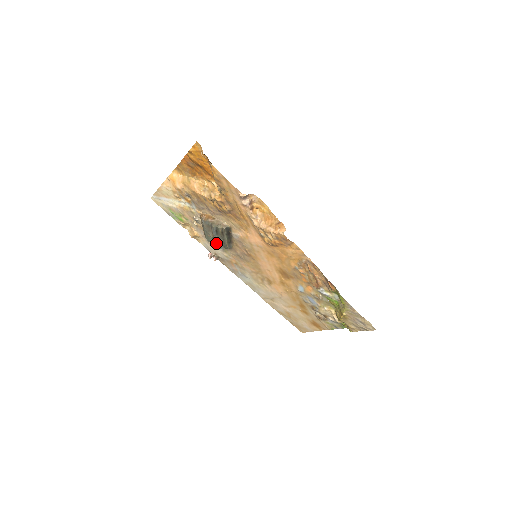
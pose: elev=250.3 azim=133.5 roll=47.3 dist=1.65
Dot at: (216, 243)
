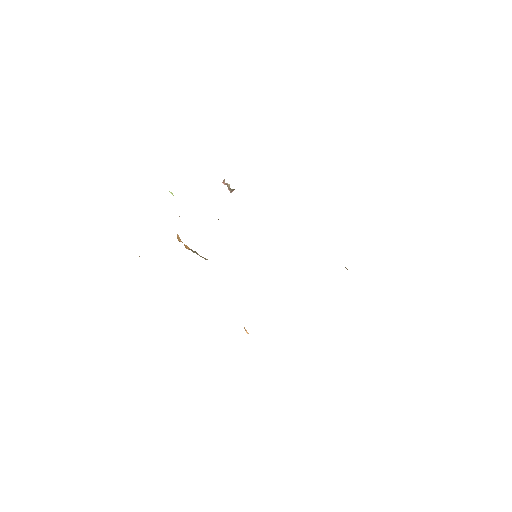
Dot at: occluded
